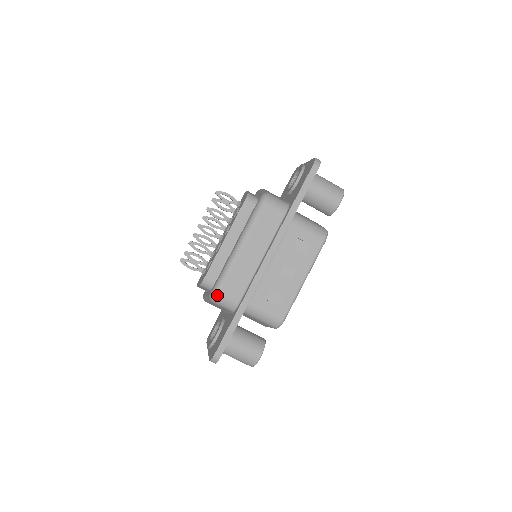
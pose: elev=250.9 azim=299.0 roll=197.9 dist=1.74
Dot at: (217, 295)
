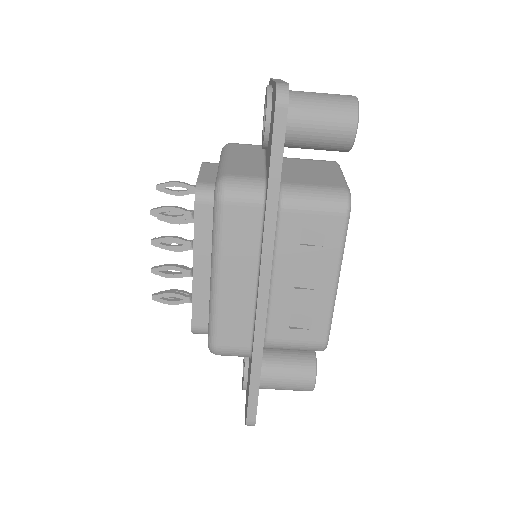
Dot at: (216, 351)
